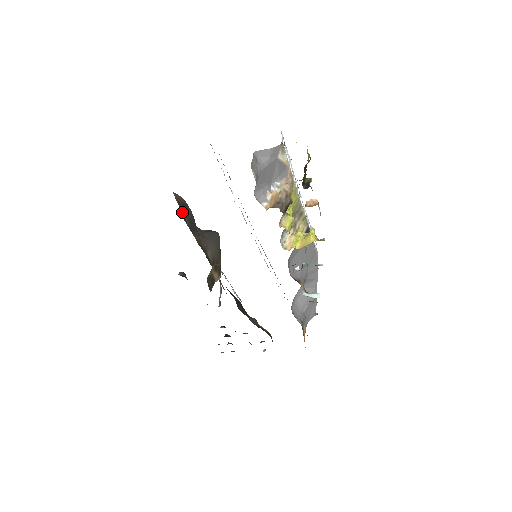
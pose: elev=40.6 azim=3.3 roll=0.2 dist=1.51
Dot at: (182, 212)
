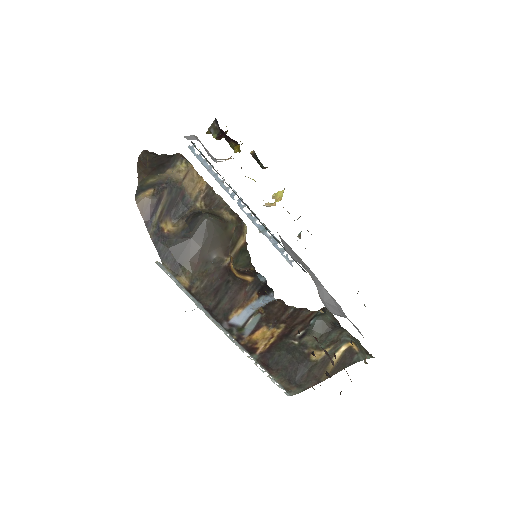
Dot at: (155, 240)
